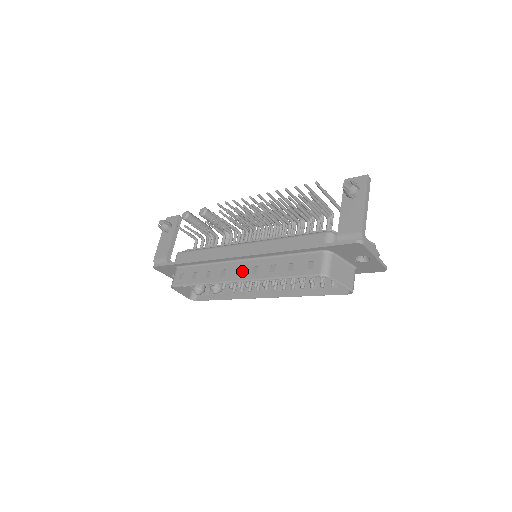
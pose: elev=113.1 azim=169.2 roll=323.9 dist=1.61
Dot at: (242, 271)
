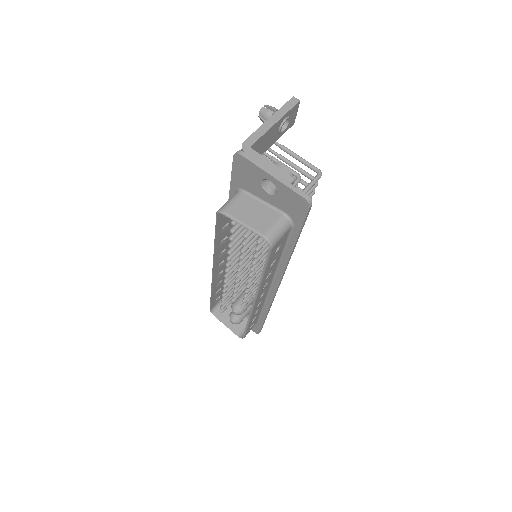
Dot at: occluded
